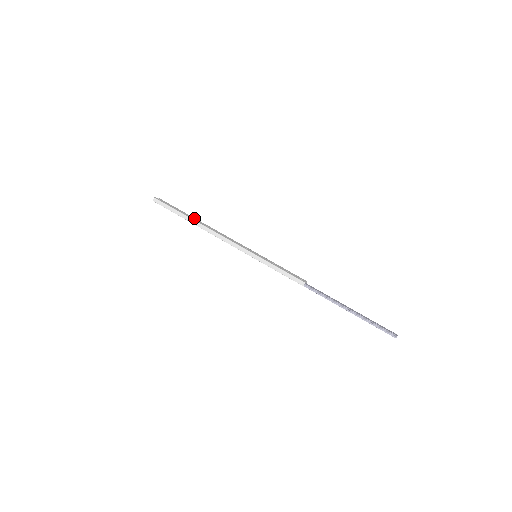
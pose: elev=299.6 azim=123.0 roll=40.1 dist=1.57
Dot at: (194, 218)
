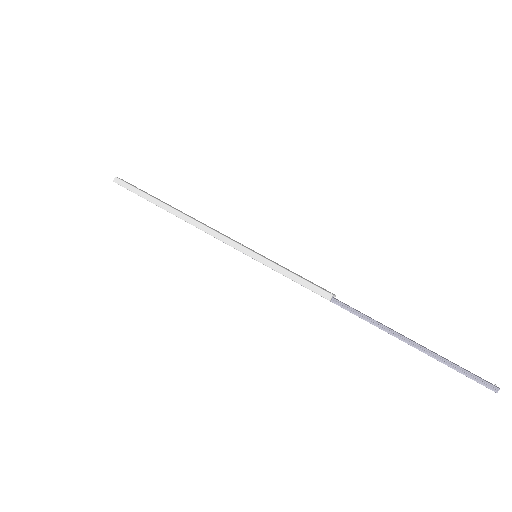
Dot at: occluded
